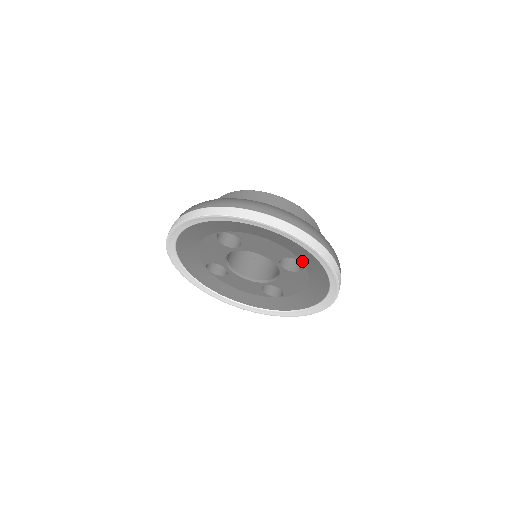
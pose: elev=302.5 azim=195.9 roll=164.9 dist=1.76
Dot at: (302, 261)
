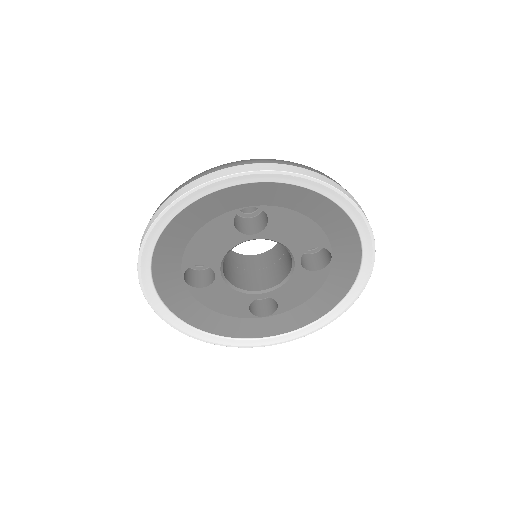
Dot at: (334, 252)
